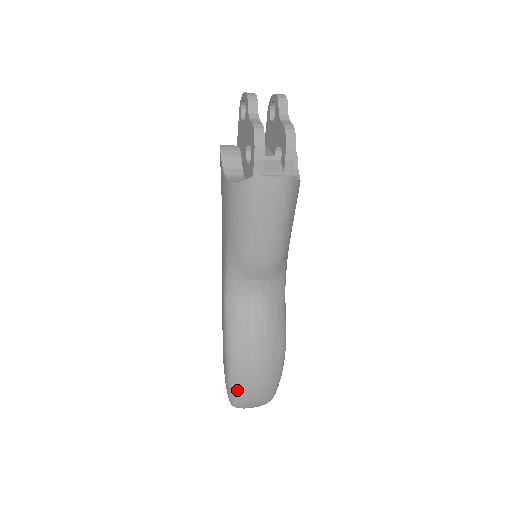
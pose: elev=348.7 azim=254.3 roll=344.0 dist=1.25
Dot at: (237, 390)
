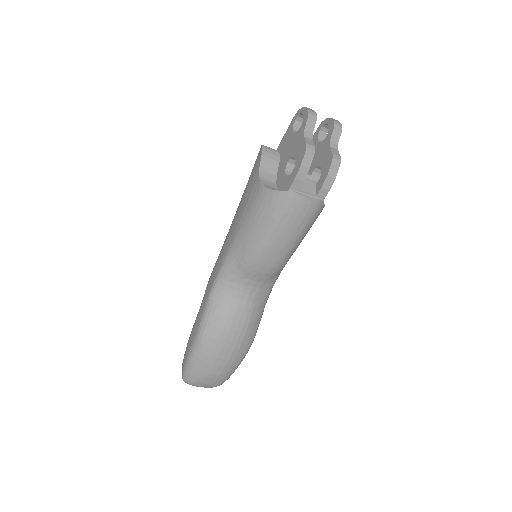
Dot at: (195, 370)
